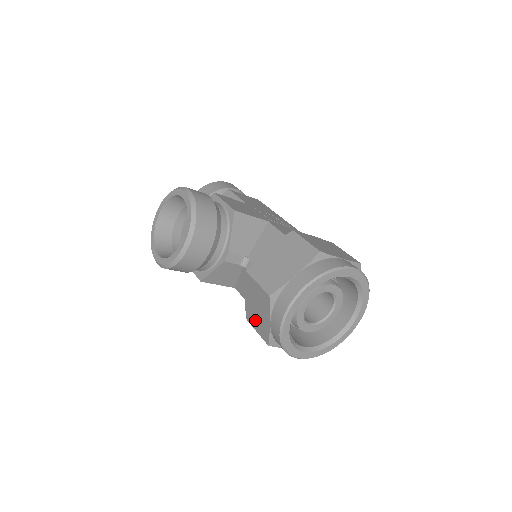
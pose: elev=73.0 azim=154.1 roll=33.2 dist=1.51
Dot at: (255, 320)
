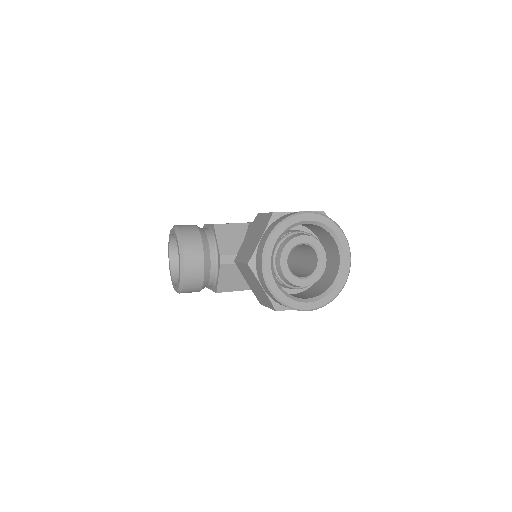
Dot at: (261, 298)
